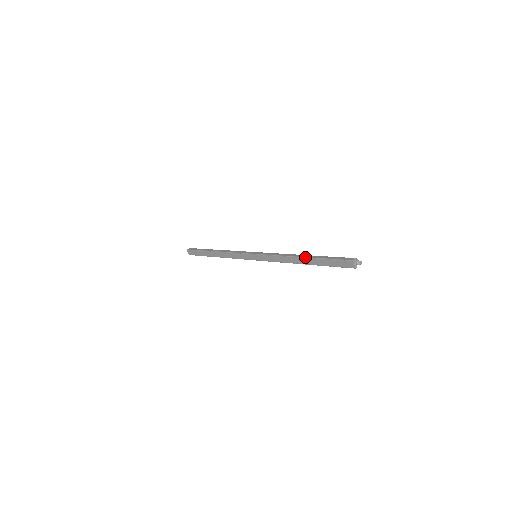
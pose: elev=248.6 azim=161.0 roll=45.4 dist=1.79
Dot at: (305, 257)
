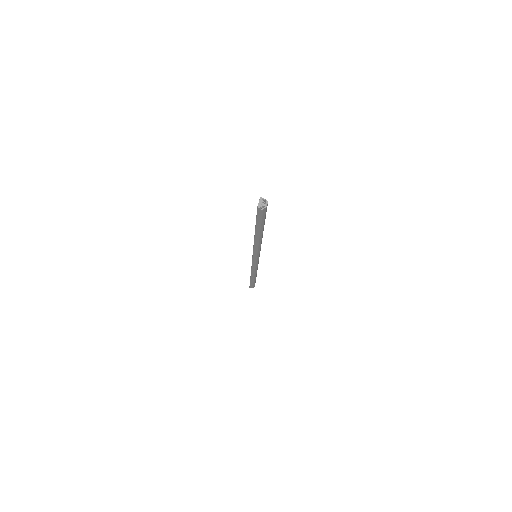
Dot at: occluded
